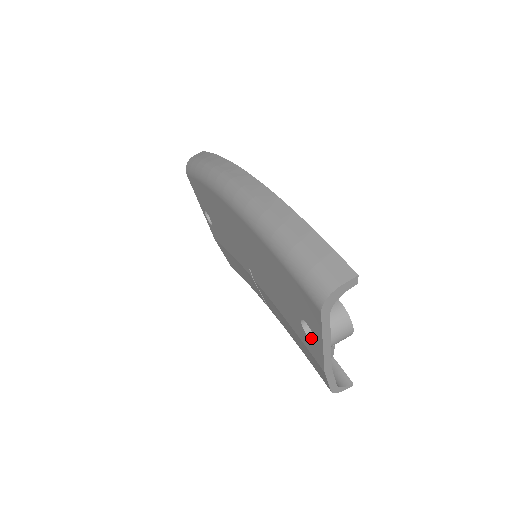
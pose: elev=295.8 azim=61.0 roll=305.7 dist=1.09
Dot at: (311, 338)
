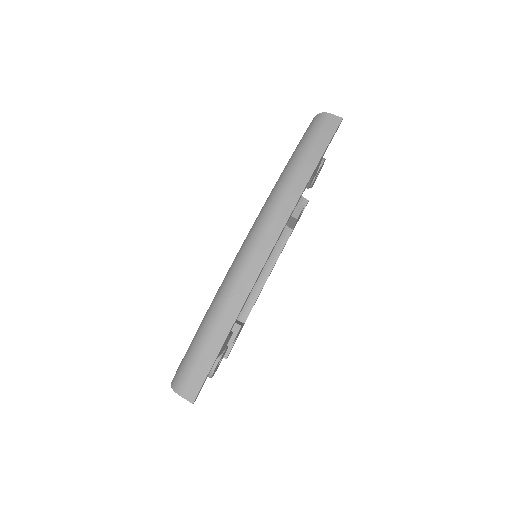
Dot at: occluded
